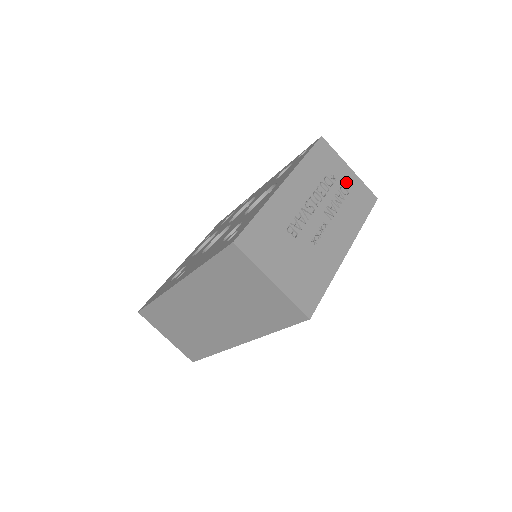
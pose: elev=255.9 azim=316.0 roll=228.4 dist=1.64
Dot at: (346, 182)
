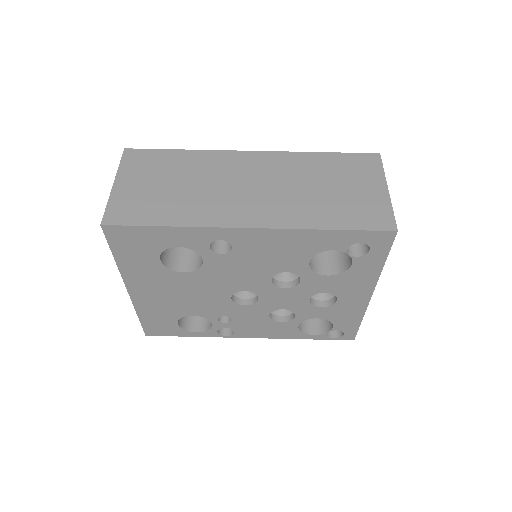
Dot at: occluded
